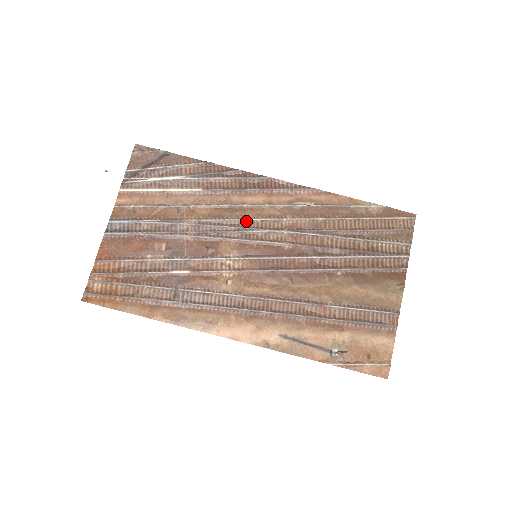
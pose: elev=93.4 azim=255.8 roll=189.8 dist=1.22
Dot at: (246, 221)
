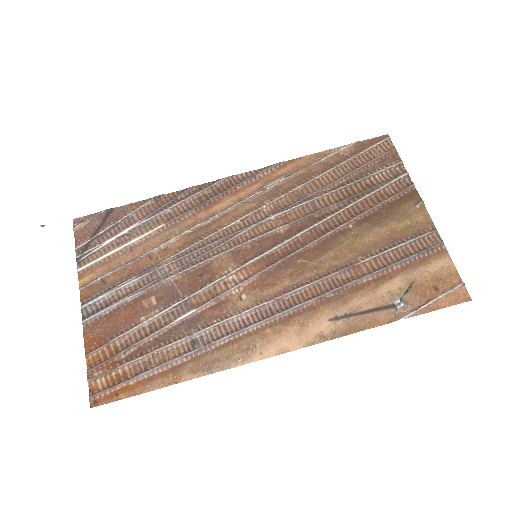
Dot at: (226, 229)
